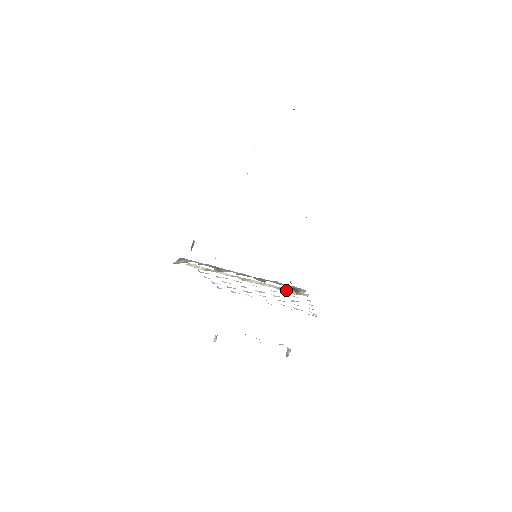
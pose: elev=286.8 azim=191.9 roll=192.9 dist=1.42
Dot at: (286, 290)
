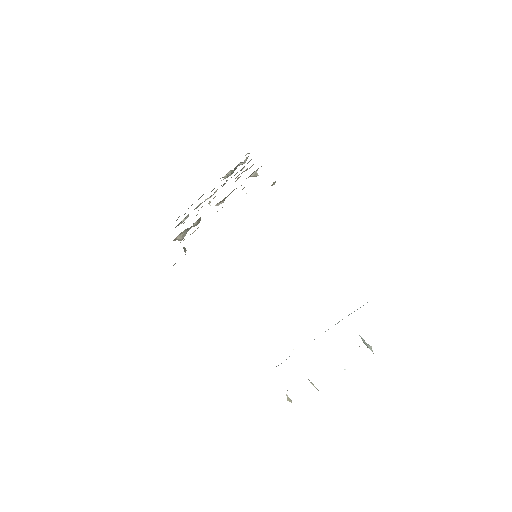
Dot at: occluded
